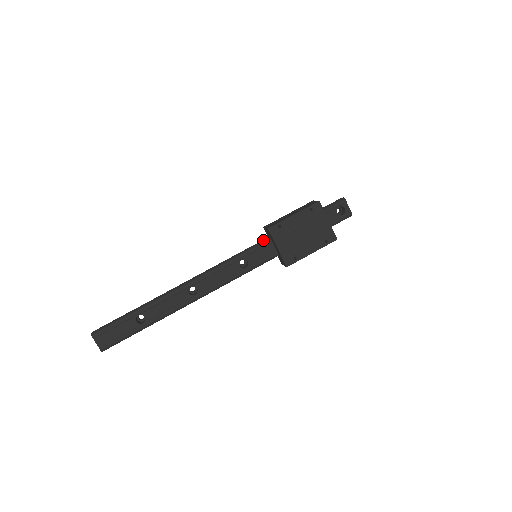
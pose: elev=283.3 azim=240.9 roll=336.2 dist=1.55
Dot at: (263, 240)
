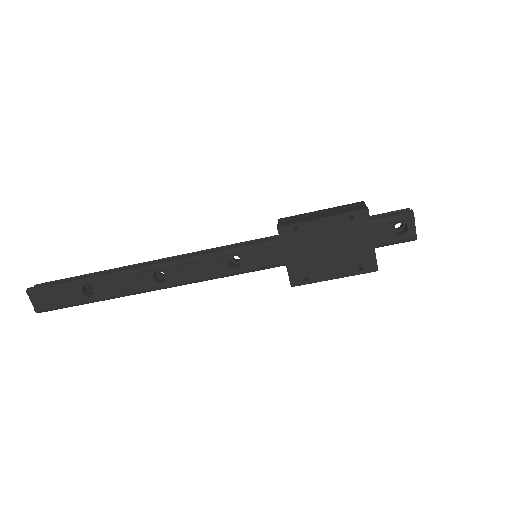
Dot at: (271, 238)
